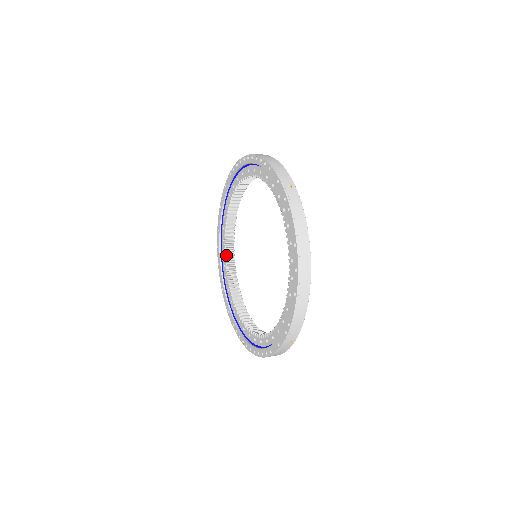
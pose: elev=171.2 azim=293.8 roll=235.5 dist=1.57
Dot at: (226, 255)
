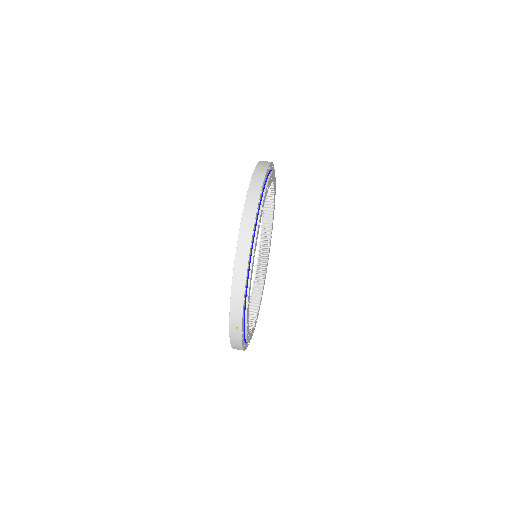
Dot at: occluded
